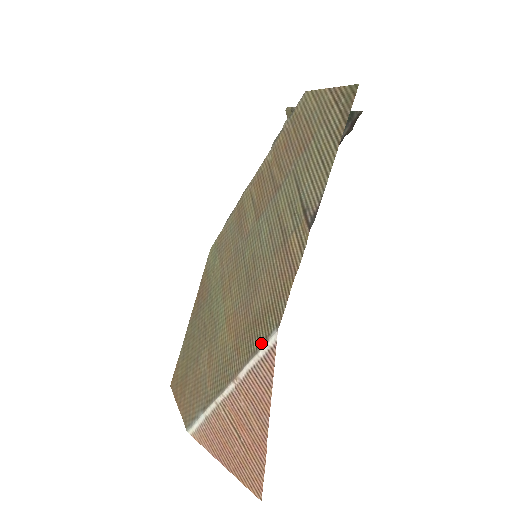
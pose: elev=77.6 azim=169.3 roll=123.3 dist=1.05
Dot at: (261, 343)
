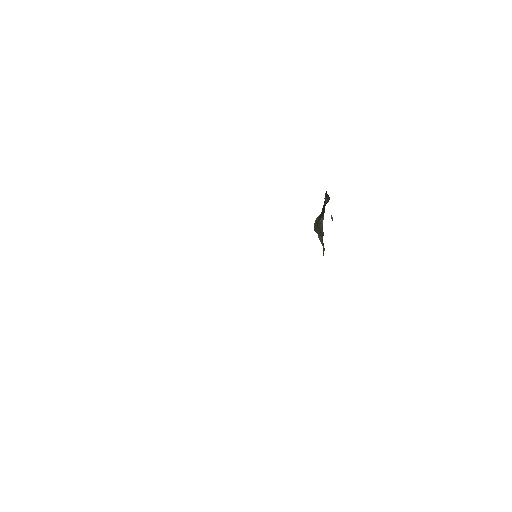
Dot at: occluded
